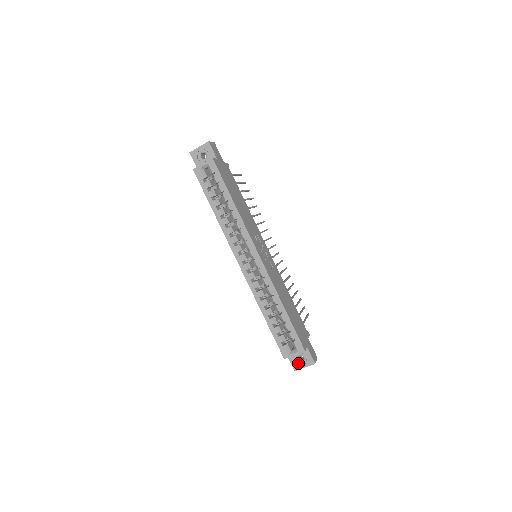
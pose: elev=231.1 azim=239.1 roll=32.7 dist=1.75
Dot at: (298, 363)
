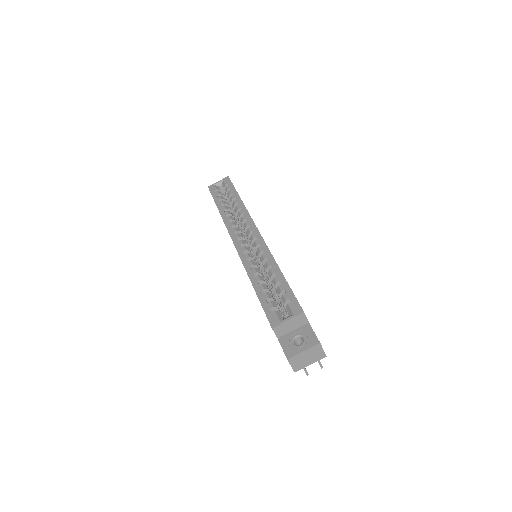
Dot at: (294, 347)
